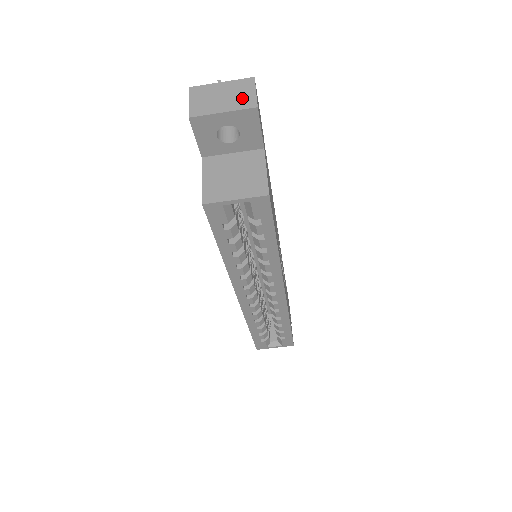
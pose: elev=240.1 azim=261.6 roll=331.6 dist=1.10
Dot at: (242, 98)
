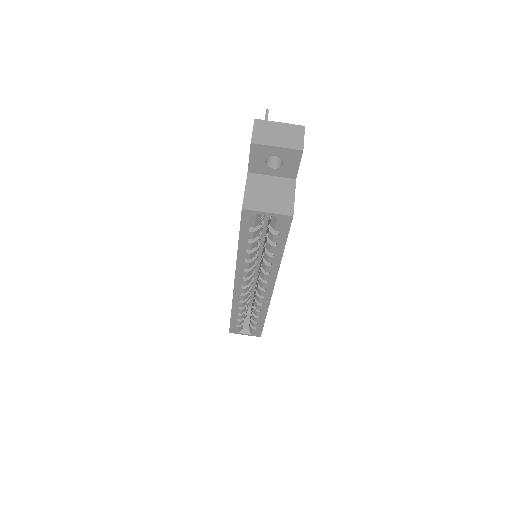
Dot at: (293, 140)
